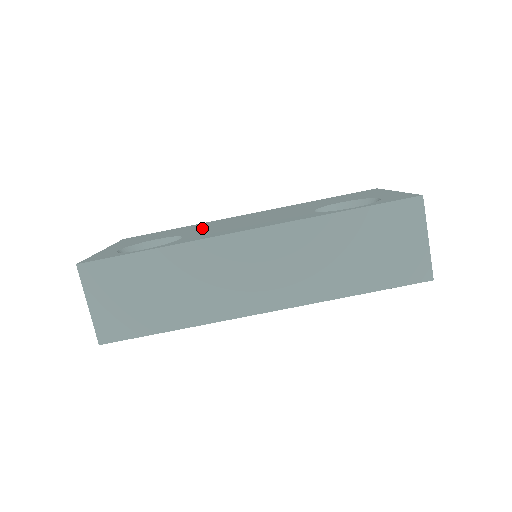
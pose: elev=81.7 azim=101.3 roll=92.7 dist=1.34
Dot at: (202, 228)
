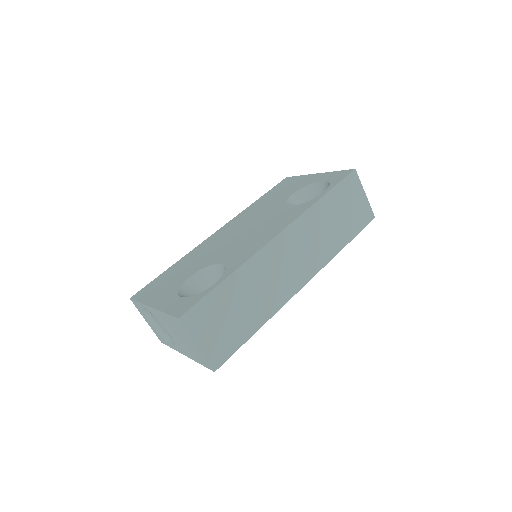
Dot at: (211, 254)
